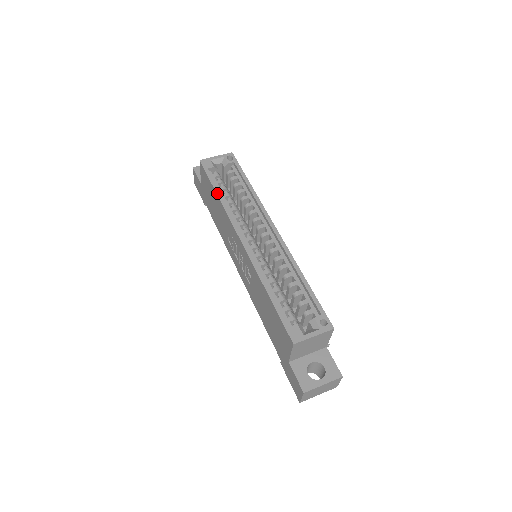
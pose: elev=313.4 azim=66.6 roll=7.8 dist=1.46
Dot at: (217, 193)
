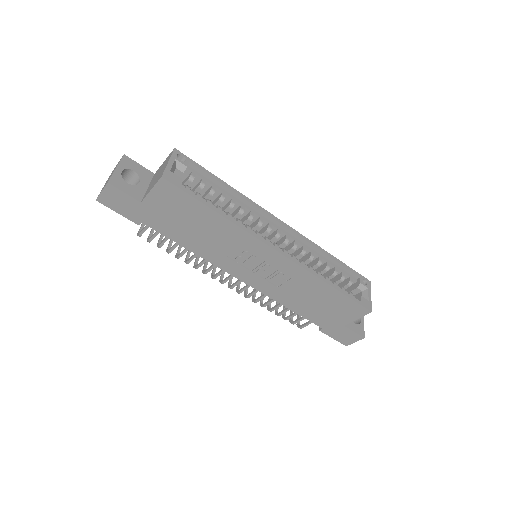
Dot at: (219, 213)
